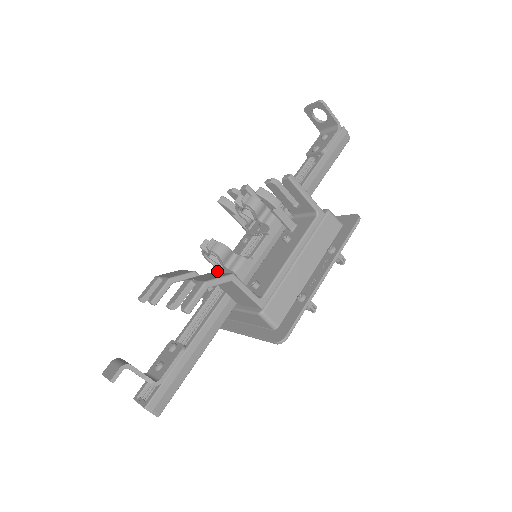
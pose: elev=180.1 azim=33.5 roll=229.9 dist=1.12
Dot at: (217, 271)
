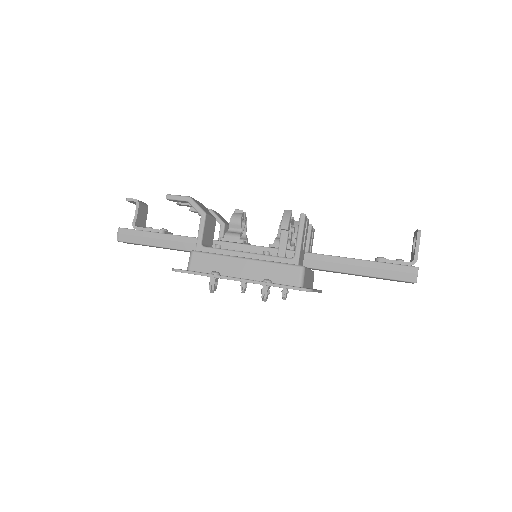
Dot at: occluded
